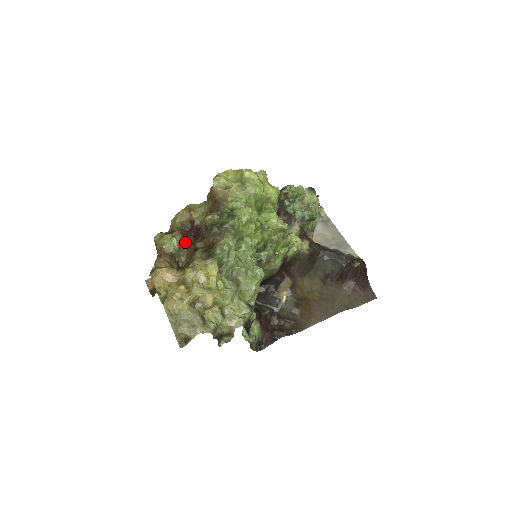
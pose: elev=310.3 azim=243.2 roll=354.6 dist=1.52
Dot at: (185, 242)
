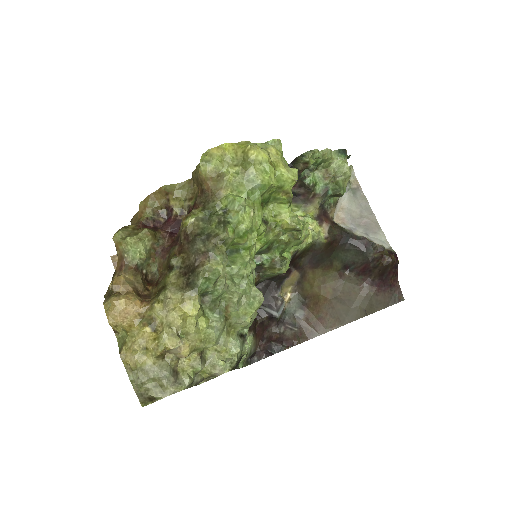
Dot at: (157, 245)
